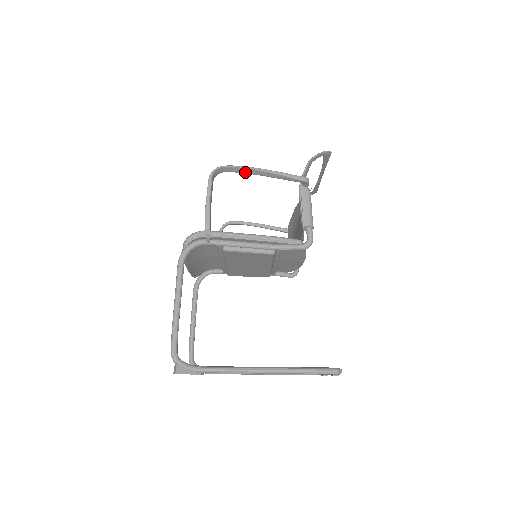
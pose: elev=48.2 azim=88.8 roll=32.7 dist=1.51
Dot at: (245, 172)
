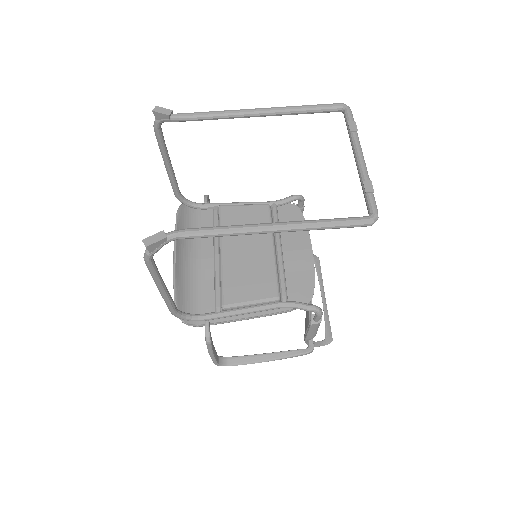
Dot at: occluded
